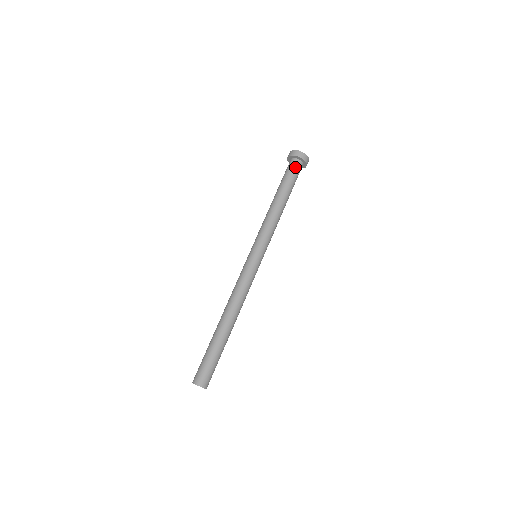
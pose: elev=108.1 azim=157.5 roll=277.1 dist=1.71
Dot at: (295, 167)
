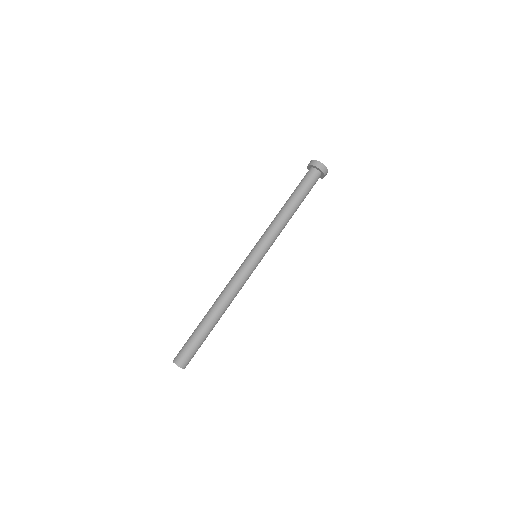
Dot at: (316, 181)
